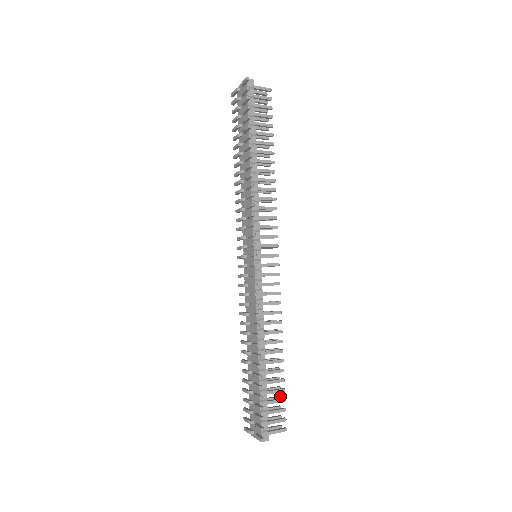
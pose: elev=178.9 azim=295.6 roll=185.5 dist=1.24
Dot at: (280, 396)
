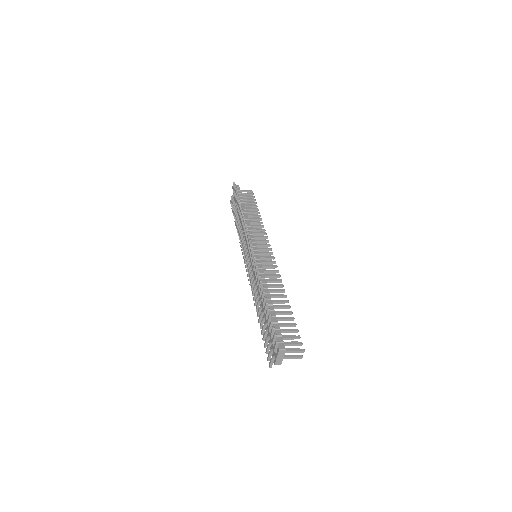
Dot at: (295, 335)
